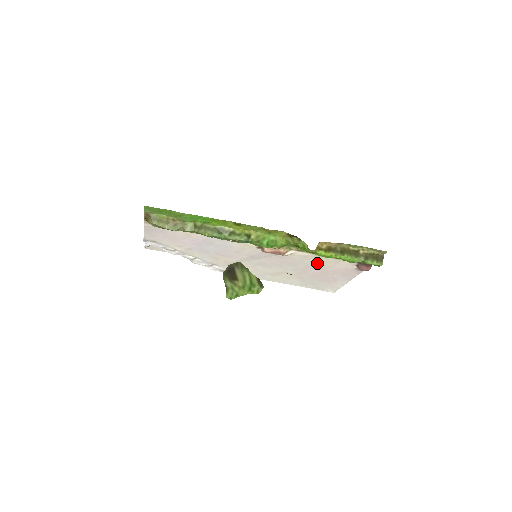
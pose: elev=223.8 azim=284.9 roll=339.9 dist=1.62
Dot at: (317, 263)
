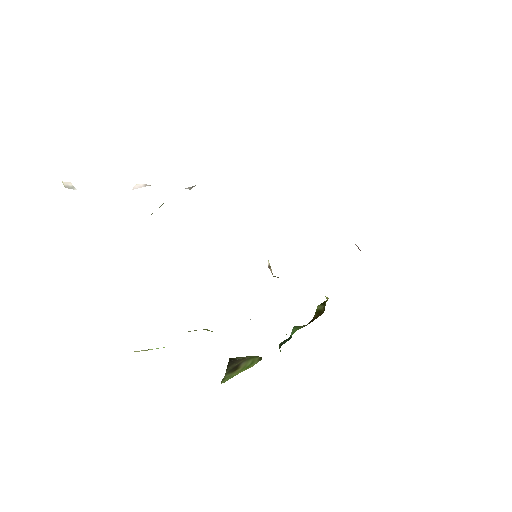
Dot at: occluded
